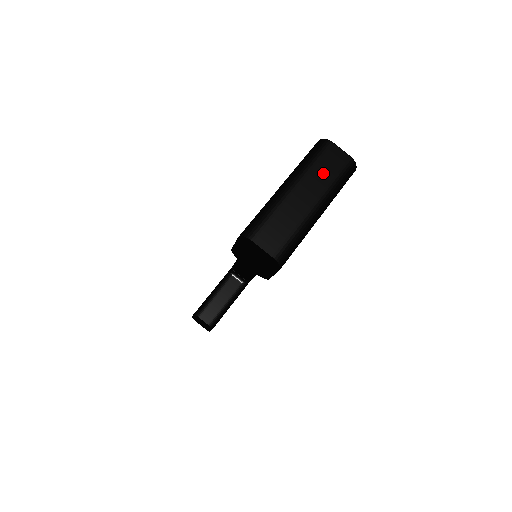
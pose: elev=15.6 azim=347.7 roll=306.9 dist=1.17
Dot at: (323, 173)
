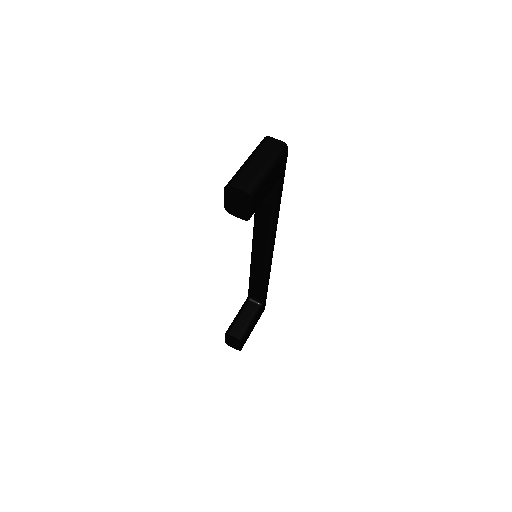
Dot at: (267, 151)
